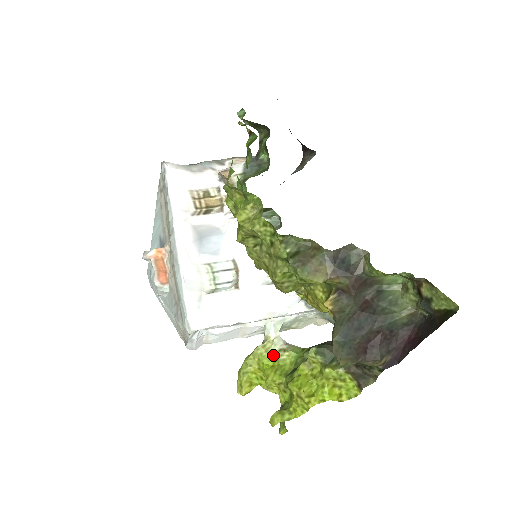
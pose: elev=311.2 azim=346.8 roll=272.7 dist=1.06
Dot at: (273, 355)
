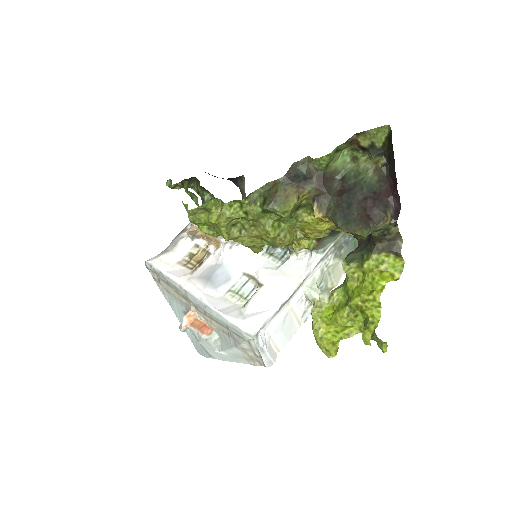
Dot at: (328, 306)
